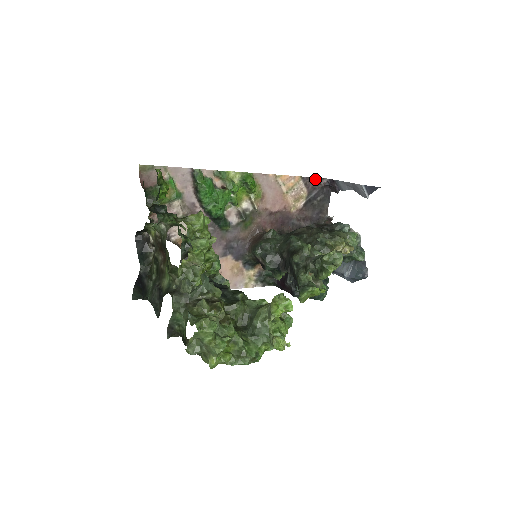
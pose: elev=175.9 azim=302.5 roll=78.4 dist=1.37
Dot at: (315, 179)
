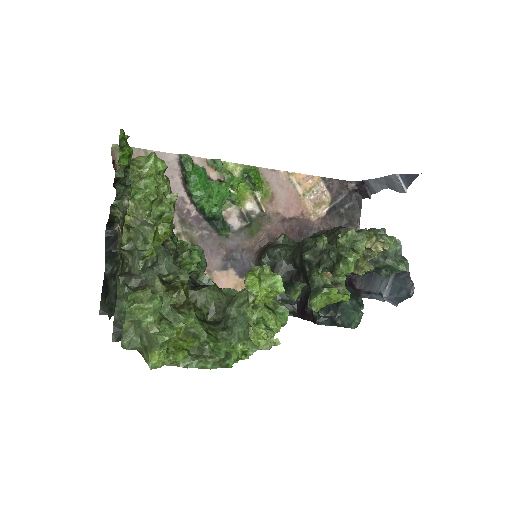
Dot at: (340, 182)
